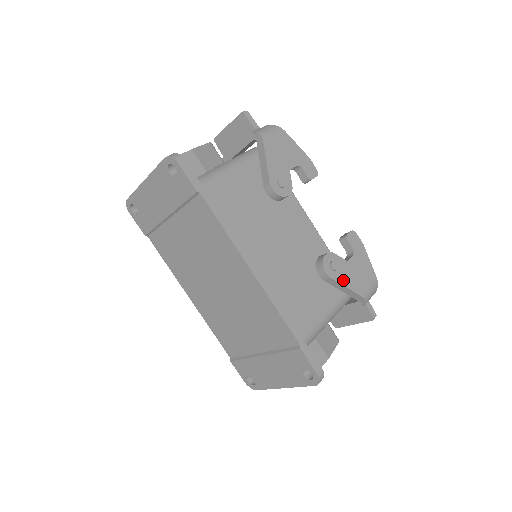
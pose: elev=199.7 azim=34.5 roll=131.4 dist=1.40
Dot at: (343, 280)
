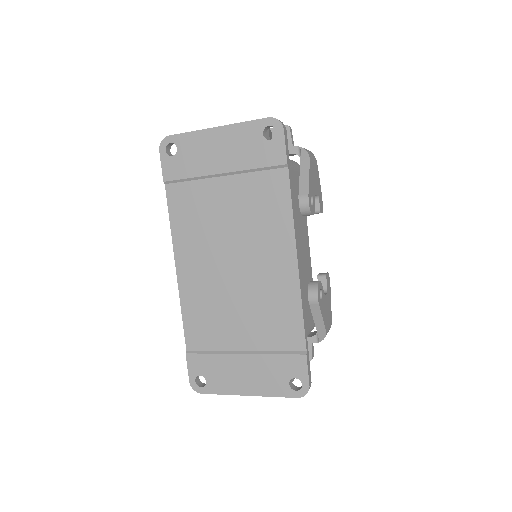
Dot at: (322, 310)
